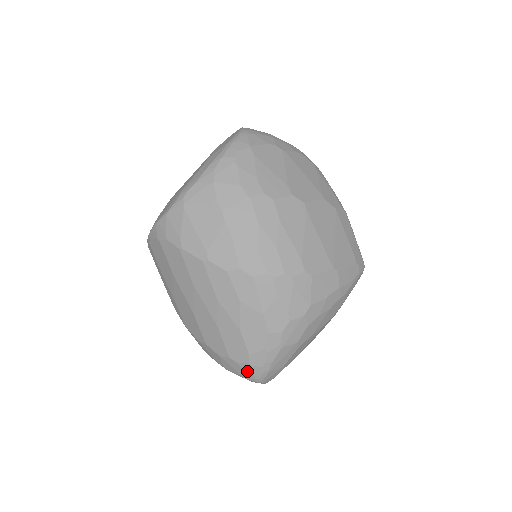
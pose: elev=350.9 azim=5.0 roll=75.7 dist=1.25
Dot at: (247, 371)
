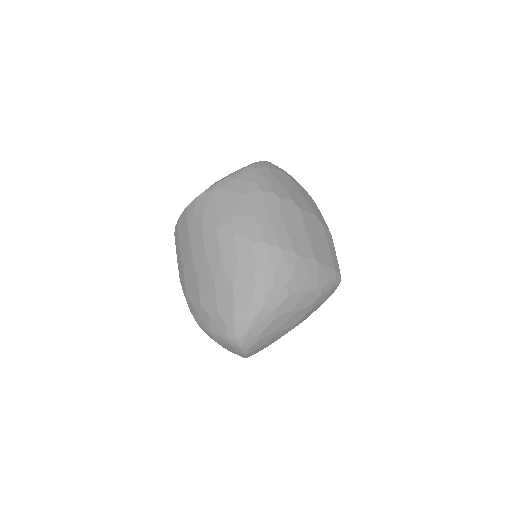
Dot at: (230, 328)
